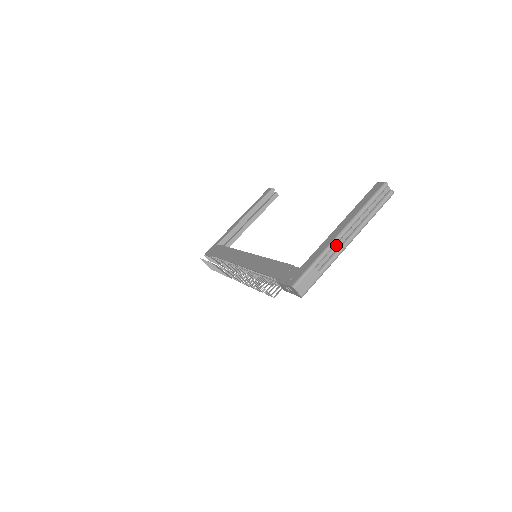
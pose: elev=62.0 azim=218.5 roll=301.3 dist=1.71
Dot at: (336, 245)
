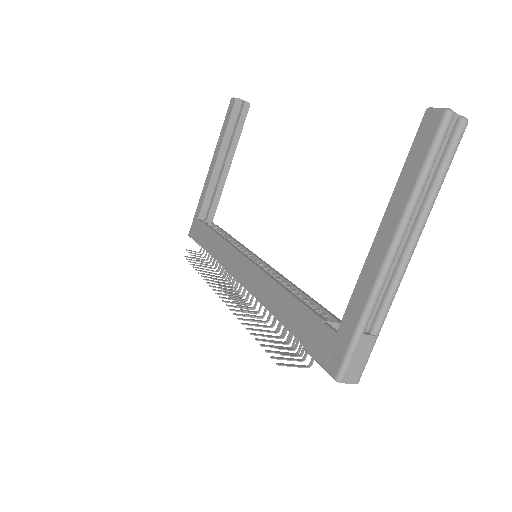
Dot at: (386, 275)
